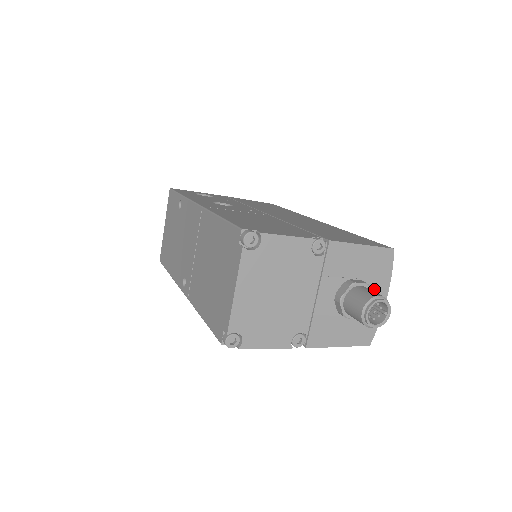
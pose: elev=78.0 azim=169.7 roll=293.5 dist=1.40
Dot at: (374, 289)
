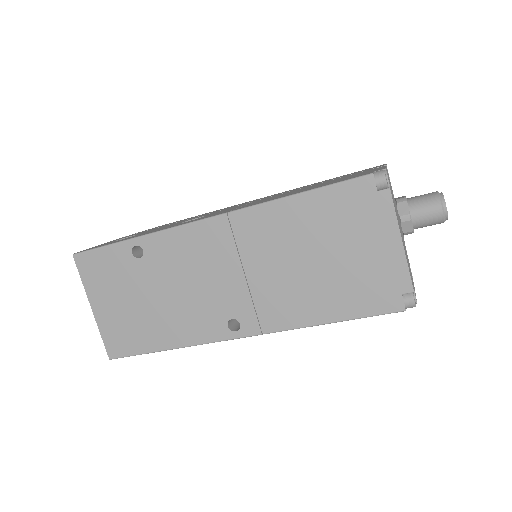
Dot at: occluded
